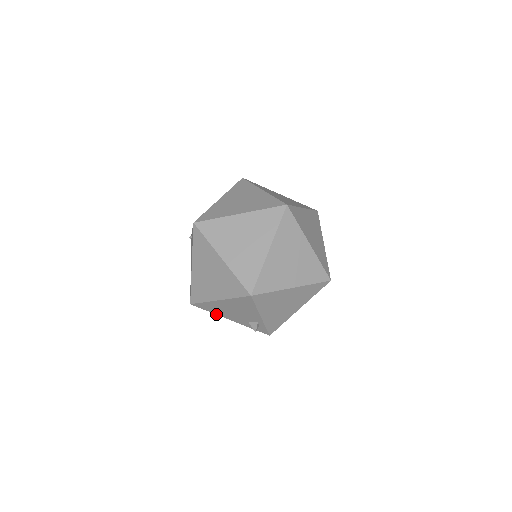
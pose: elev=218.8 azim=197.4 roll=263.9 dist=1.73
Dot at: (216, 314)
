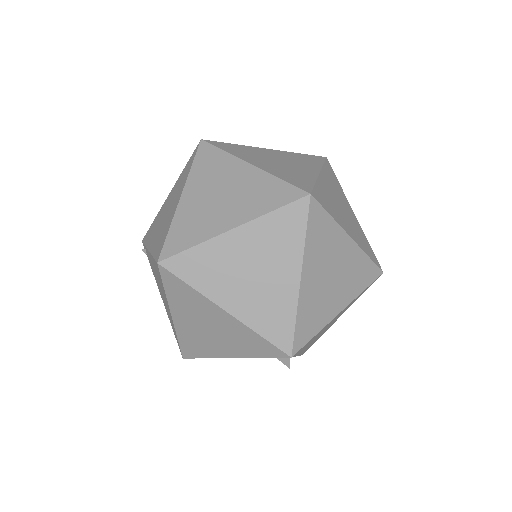
Dot at: occluded
